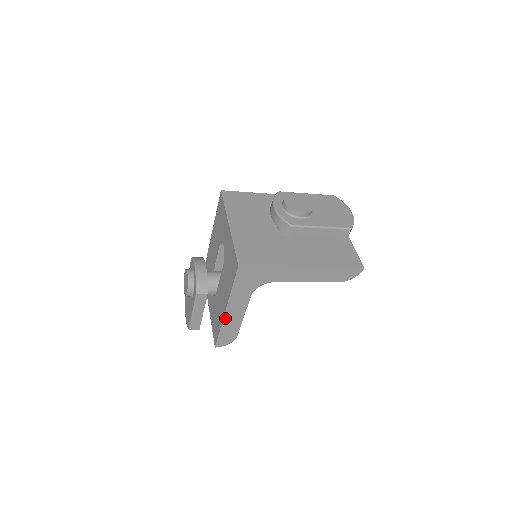
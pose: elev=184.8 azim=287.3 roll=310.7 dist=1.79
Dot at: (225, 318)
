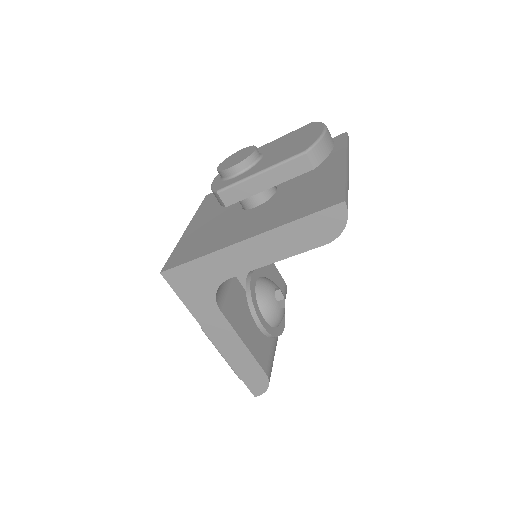
Dot at: (223, 351)
